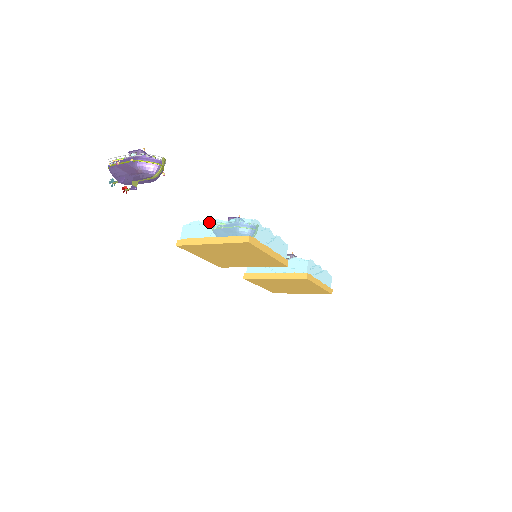
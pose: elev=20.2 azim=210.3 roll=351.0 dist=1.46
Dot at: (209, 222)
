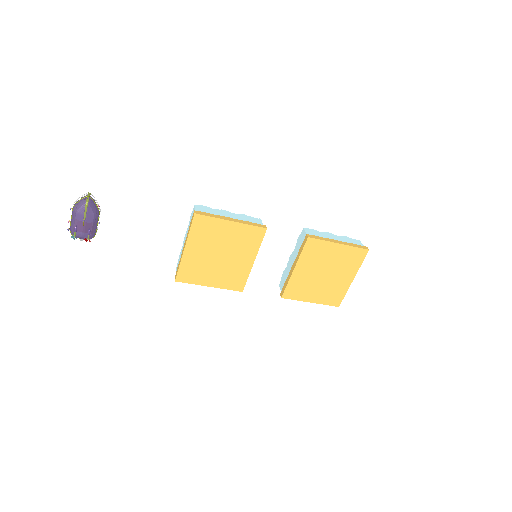
Dot at: (183, 243)
